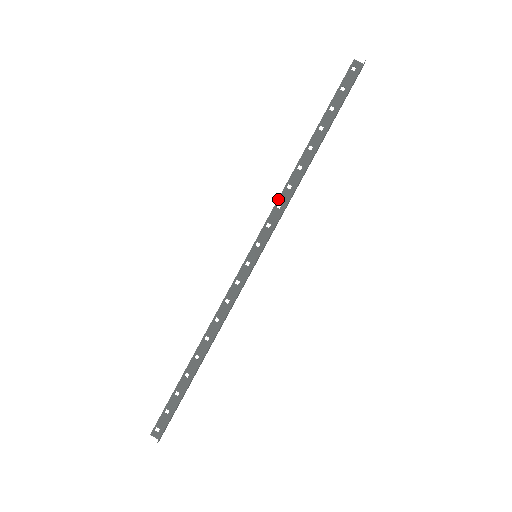
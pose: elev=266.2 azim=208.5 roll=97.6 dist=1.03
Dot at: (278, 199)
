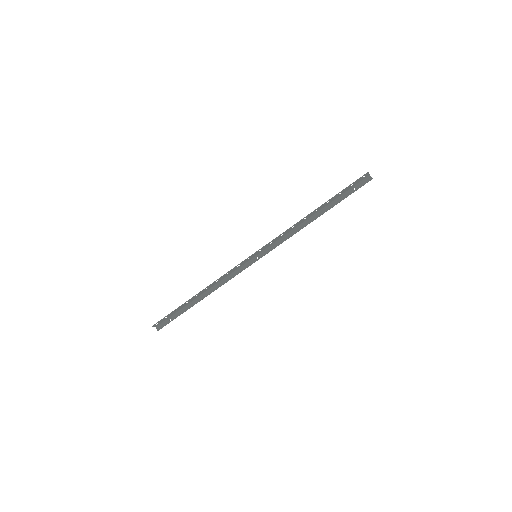
Dot at: (284, 232)
